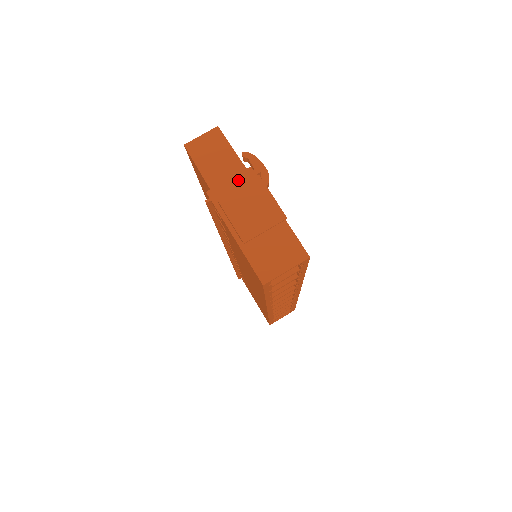
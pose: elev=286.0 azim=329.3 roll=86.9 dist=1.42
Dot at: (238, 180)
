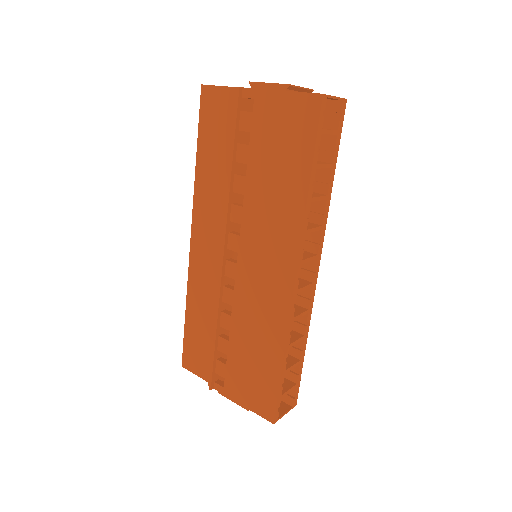
Dot at: occluded
